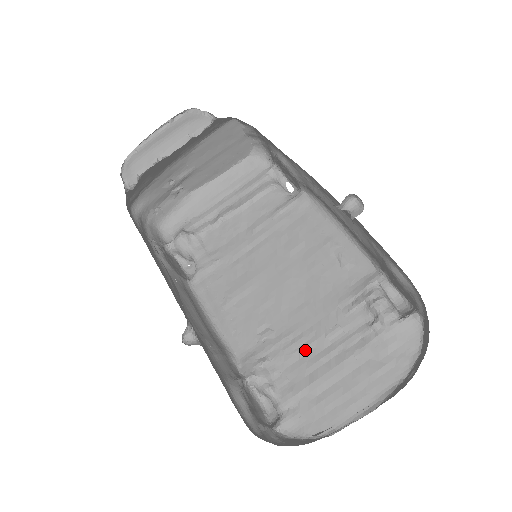
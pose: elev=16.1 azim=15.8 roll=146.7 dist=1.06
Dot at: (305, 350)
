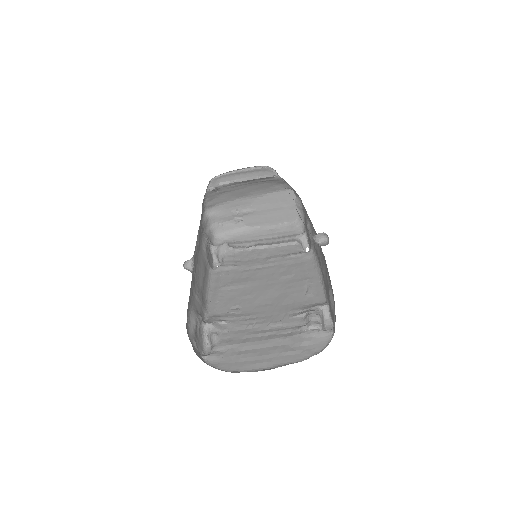
Dot at: (252, 326)
